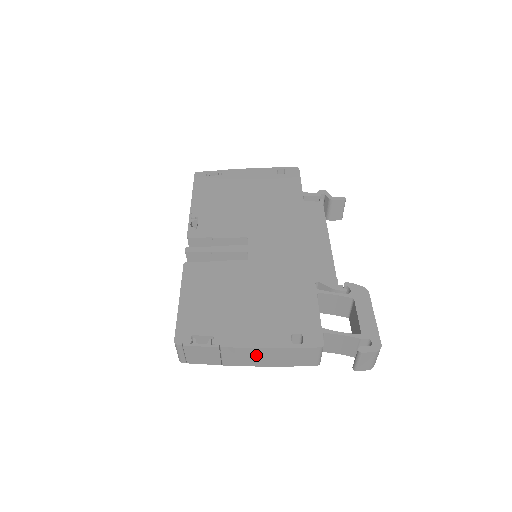
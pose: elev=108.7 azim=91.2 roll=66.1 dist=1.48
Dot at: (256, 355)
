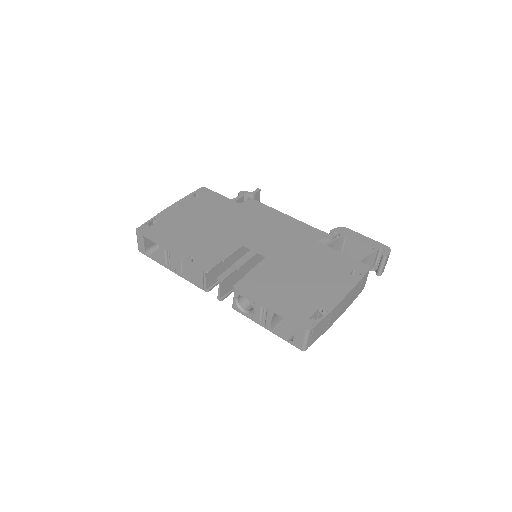
Dot at: (345, 302)
